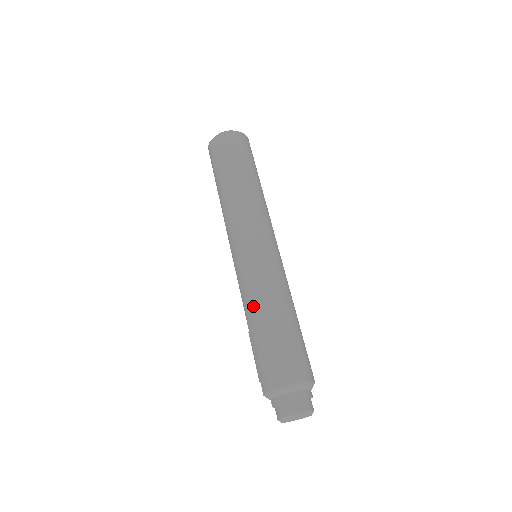
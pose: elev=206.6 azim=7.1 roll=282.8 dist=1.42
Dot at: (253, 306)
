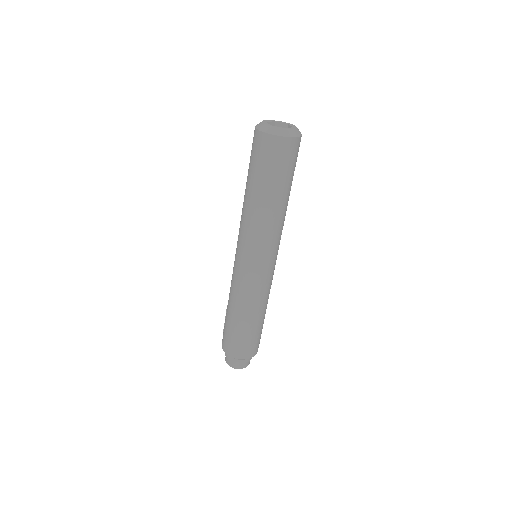
Dot at: (231, 300)
